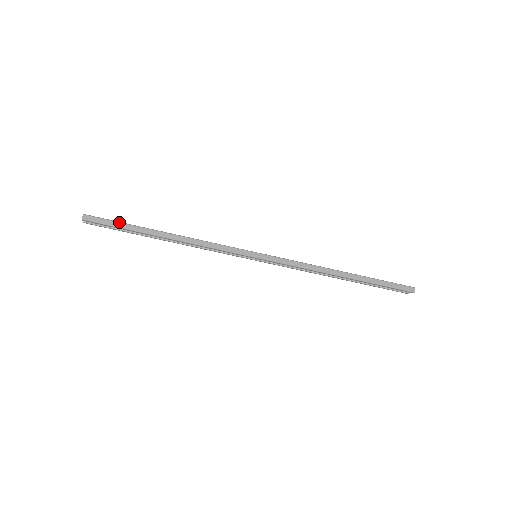
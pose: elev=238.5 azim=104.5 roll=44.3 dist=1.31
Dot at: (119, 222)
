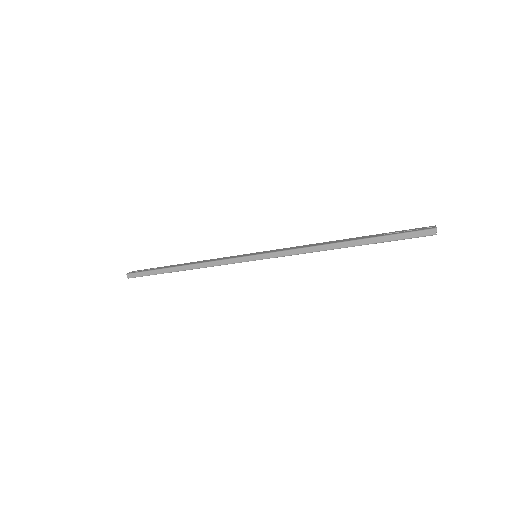
Dot at: (148, 271)
